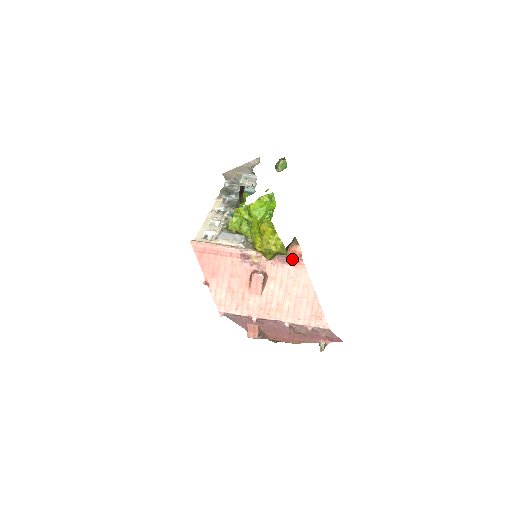
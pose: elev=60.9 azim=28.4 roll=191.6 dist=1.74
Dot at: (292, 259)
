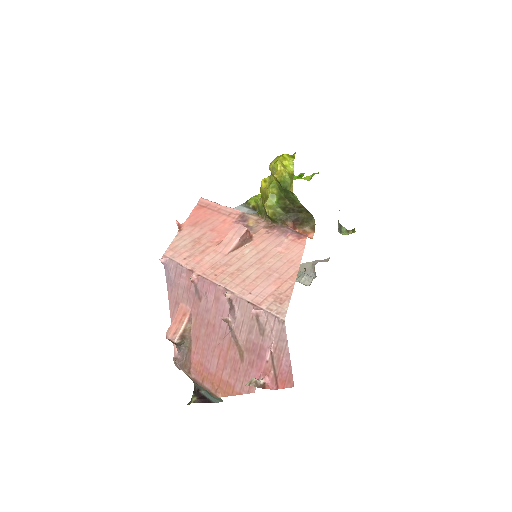
Dot at: (295, 232)
